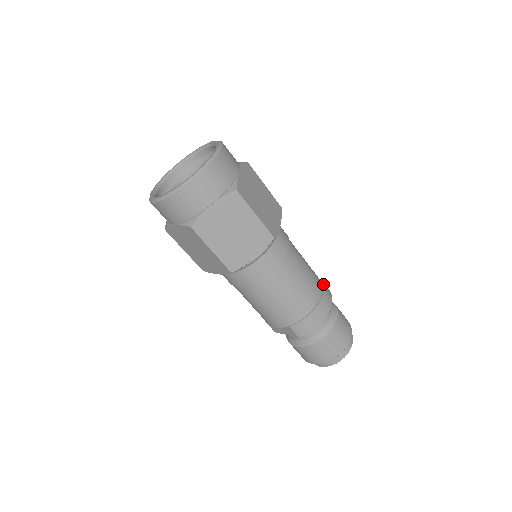
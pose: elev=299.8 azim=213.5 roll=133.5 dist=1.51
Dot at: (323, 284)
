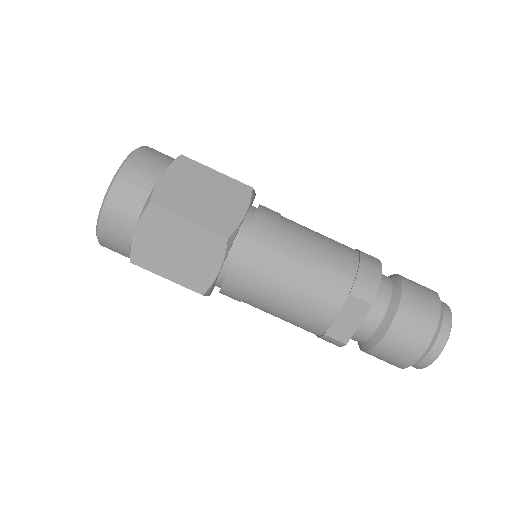
Dot at: occluded
